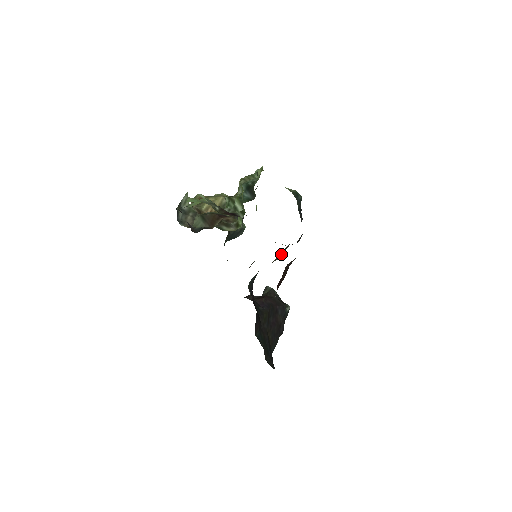
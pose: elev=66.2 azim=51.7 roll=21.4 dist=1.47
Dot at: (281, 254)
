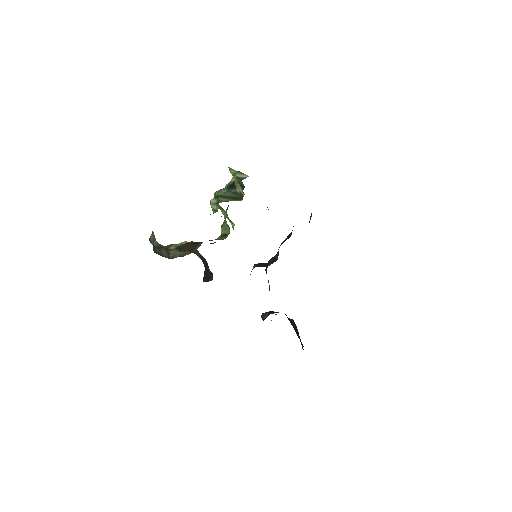
Dot at: occluded
